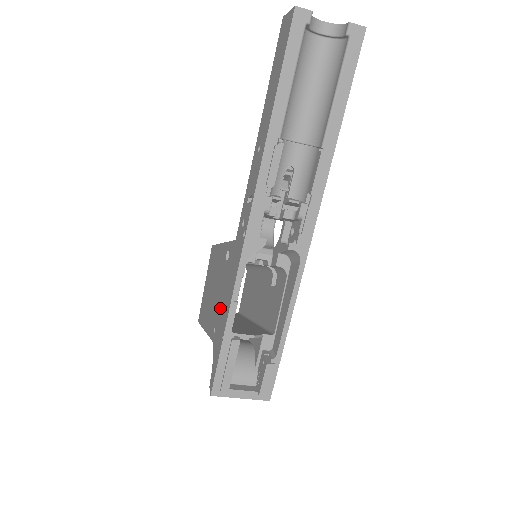
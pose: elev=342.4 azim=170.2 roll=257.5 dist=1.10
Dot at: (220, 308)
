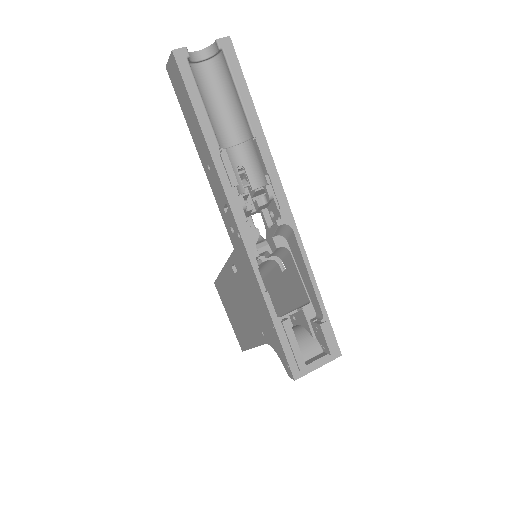
Dot at: (256, 311)
